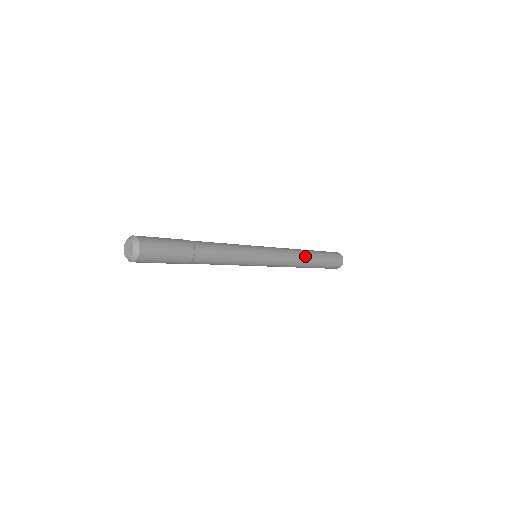
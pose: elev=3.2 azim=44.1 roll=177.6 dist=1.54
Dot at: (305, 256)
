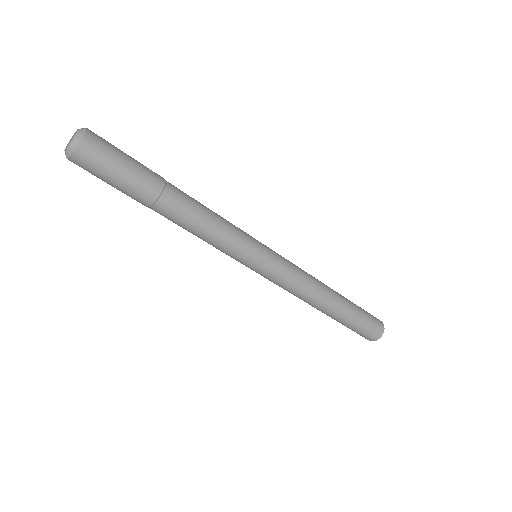
Dot at: (327, 294)
